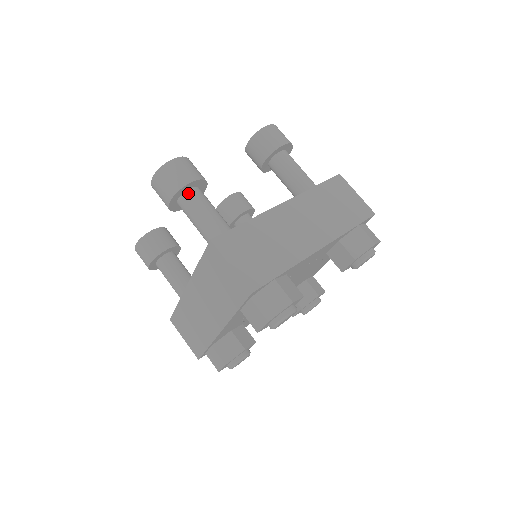
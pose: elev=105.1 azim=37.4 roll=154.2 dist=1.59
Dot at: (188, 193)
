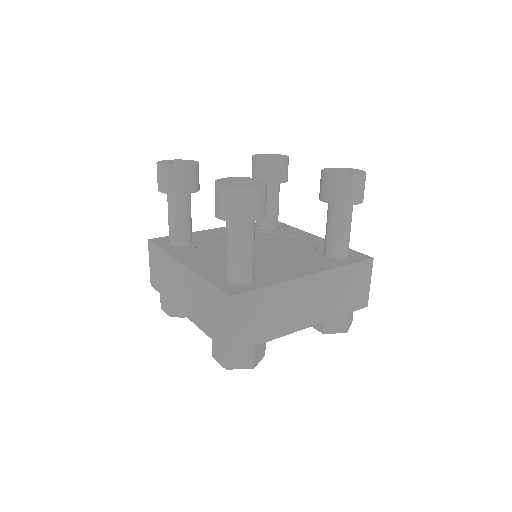
Dot at: (242, 223)
